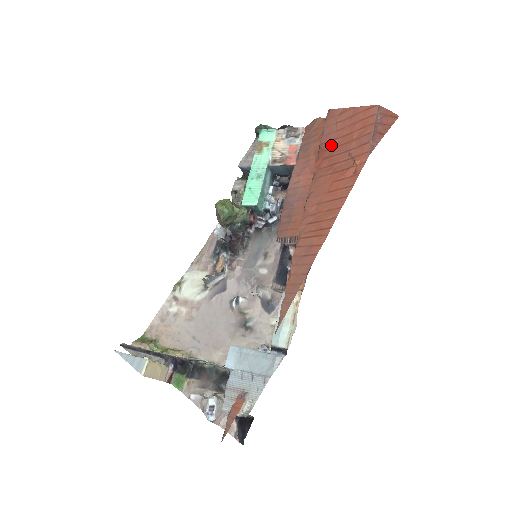
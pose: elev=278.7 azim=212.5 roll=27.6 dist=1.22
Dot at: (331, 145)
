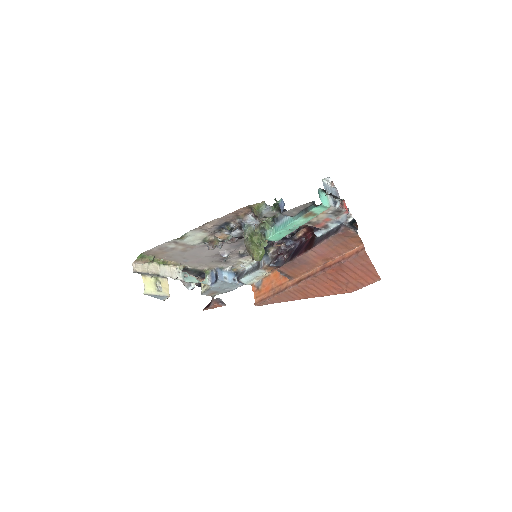
Dot at: (346, 271)
